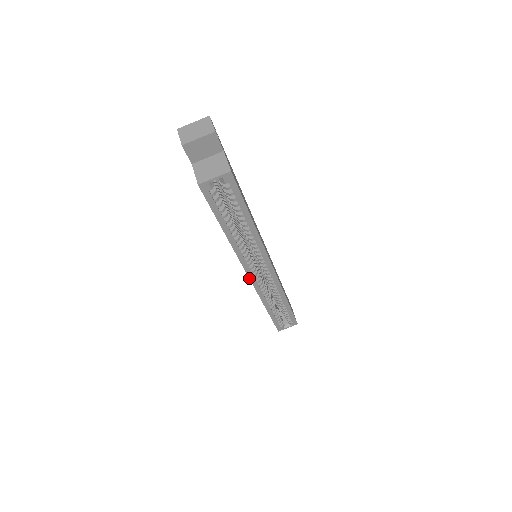
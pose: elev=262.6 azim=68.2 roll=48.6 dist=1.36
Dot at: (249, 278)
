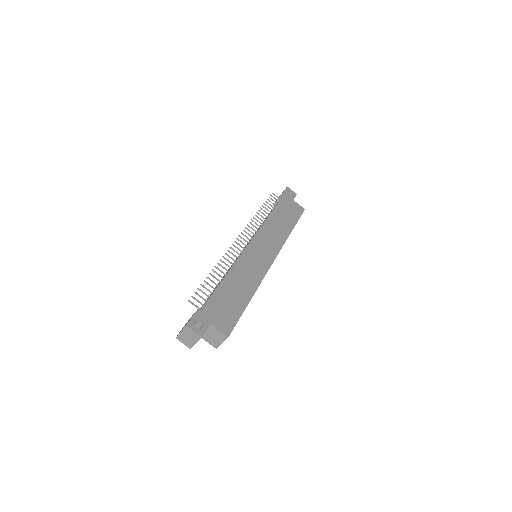
Dot at: occluded
